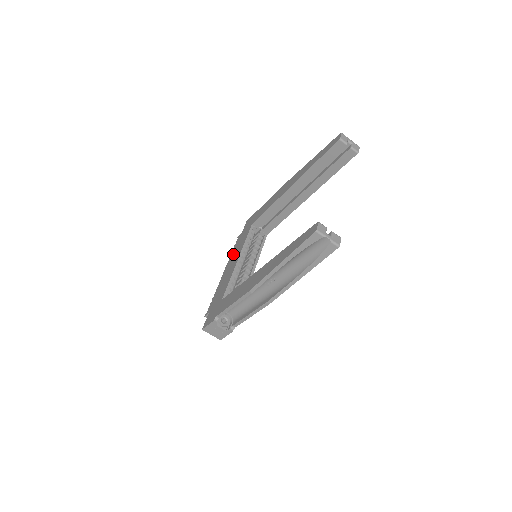
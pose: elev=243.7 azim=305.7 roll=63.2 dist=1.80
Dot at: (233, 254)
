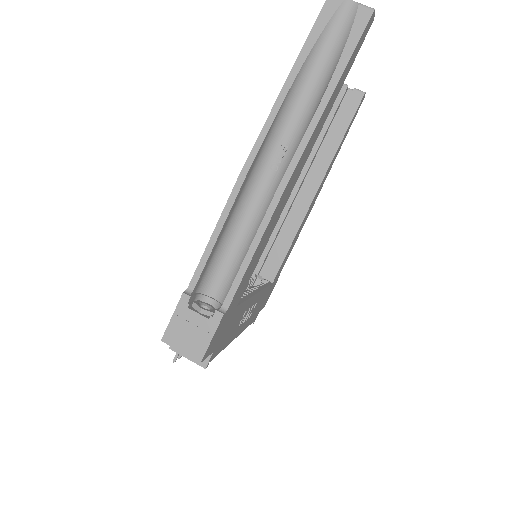
Dot at: occluded
